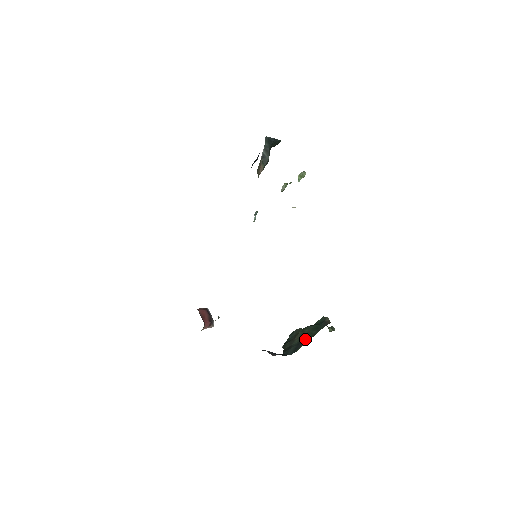
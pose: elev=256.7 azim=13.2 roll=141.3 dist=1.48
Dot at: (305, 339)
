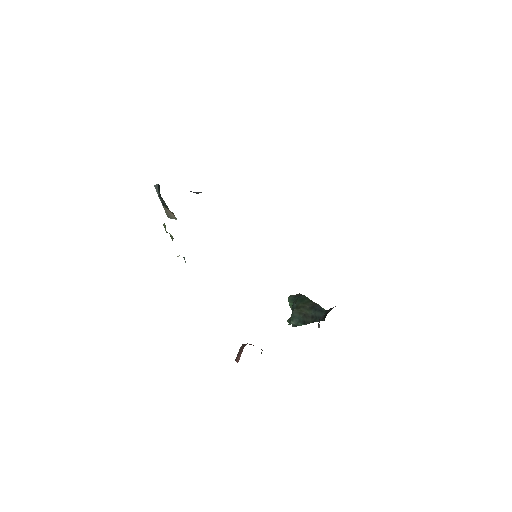
Dot at: (312, 305)
